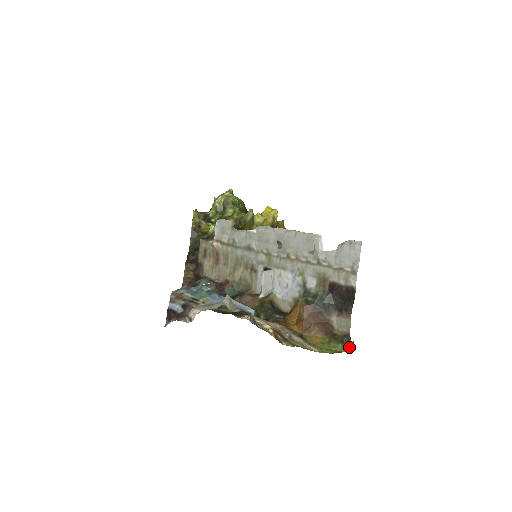
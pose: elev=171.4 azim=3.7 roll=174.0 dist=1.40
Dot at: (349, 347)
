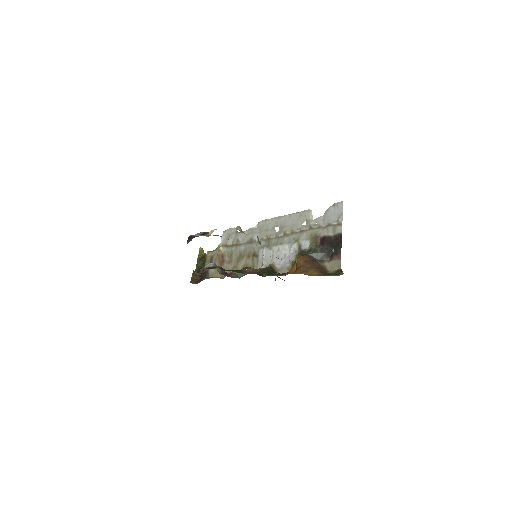
Dot at: (342, 274)
